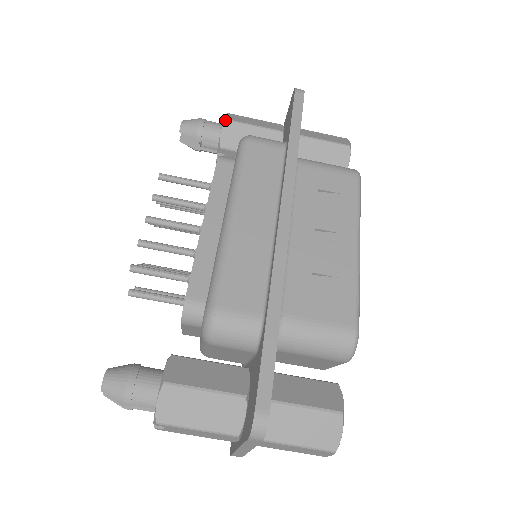
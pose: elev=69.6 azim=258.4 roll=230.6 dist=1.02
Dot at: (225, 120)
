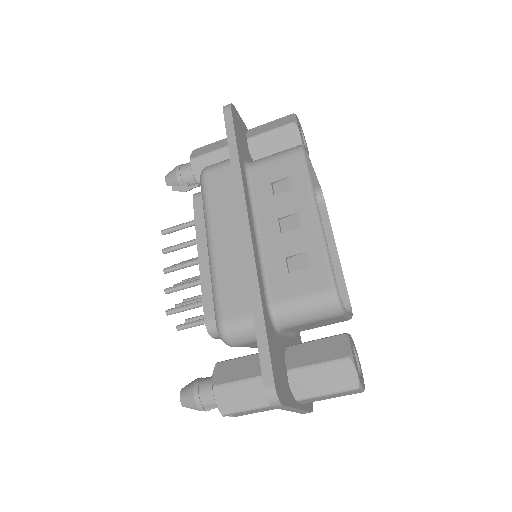
Dot at: (190, 160)
